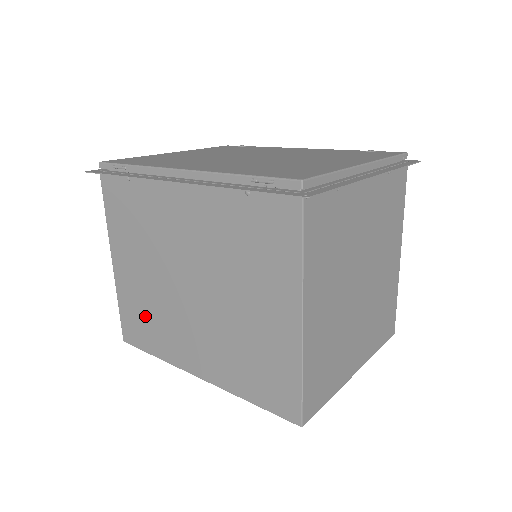
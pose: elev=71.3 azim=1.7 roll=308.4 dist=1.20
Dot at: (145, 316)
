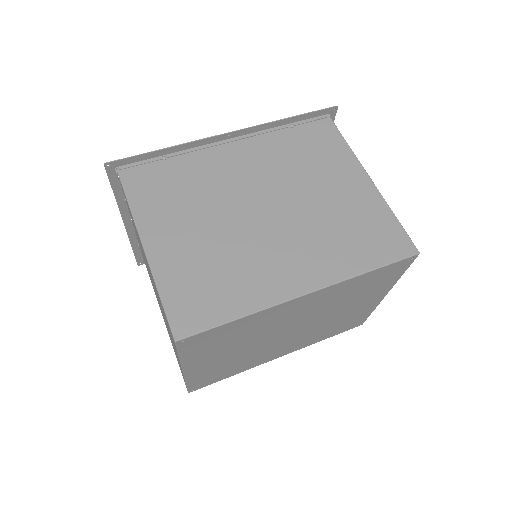
Dot at: (211, 276)
